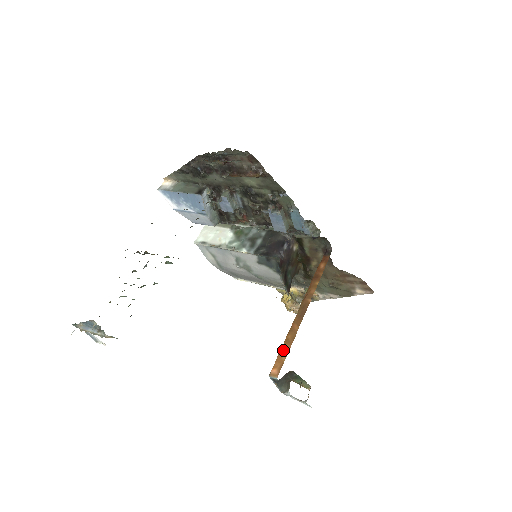
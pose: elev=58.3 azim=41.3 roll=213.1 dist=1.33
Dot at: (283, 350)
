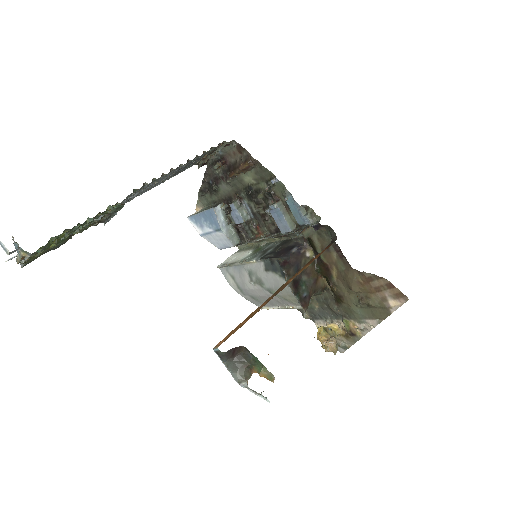
Dot at: (240, 324)
